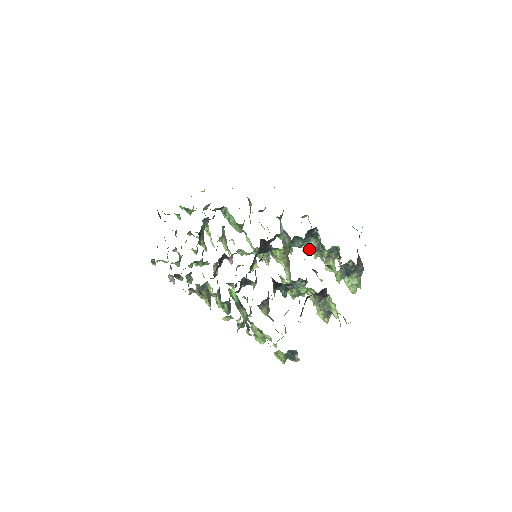
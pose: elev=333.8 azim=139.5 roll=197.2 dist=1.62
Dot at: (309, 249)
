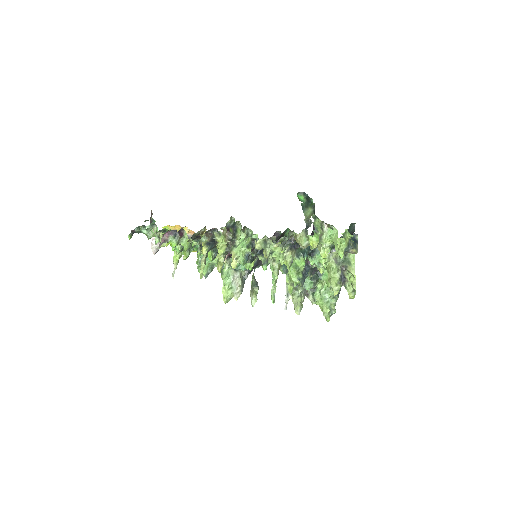
Dot at: (289, 280)
